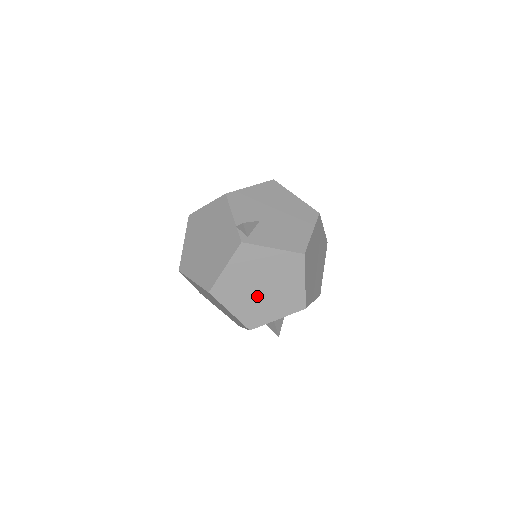
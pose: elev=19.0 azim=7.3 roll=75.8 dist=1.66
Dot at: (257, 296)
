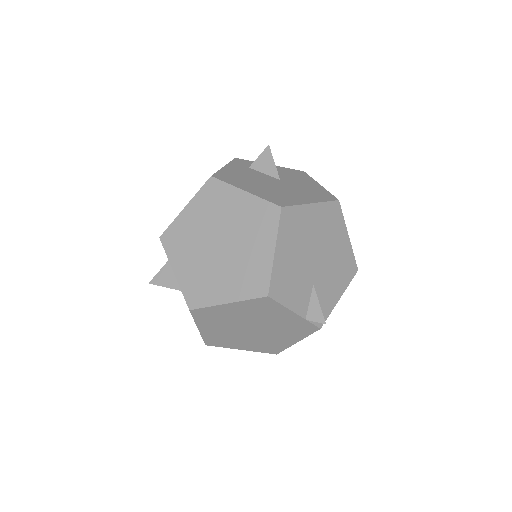
Dot at: occluded
